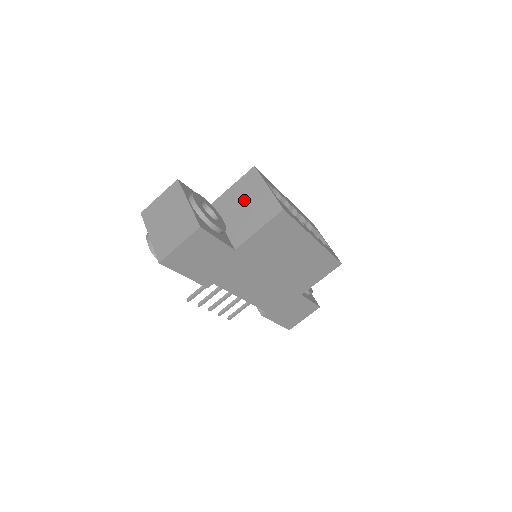
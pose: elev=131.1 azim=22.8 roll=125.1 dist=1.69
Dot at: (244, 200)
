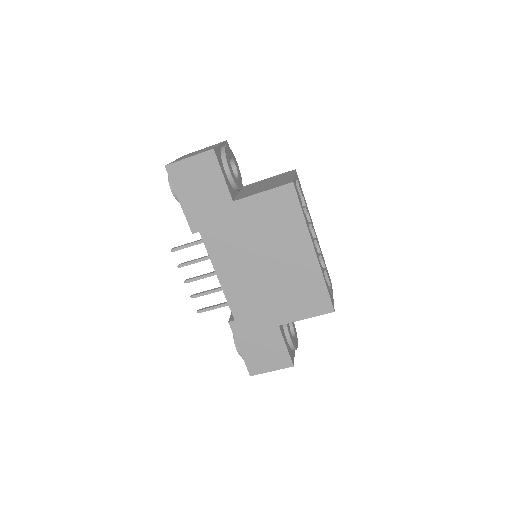
Dot at: (269, 182)
